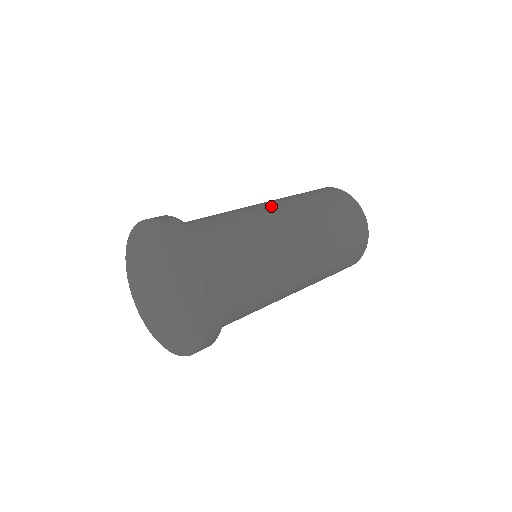
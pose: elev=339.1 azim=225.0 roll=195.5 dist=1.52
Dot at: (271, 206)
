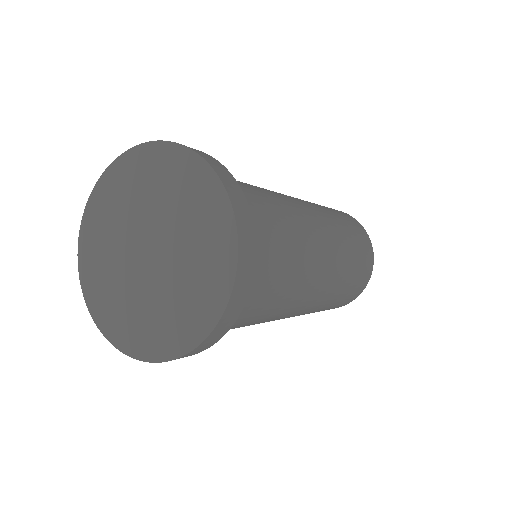
Dot at: (307, 208)
